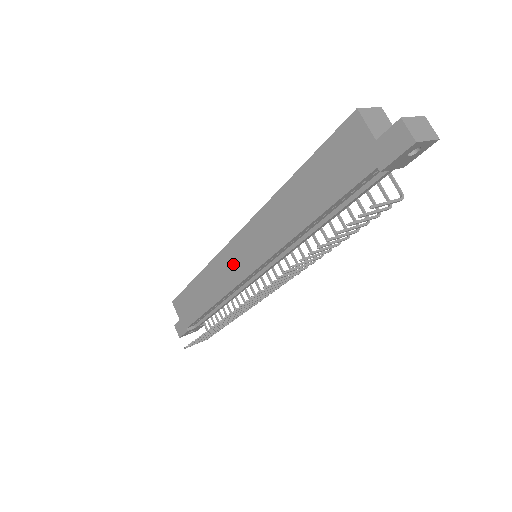
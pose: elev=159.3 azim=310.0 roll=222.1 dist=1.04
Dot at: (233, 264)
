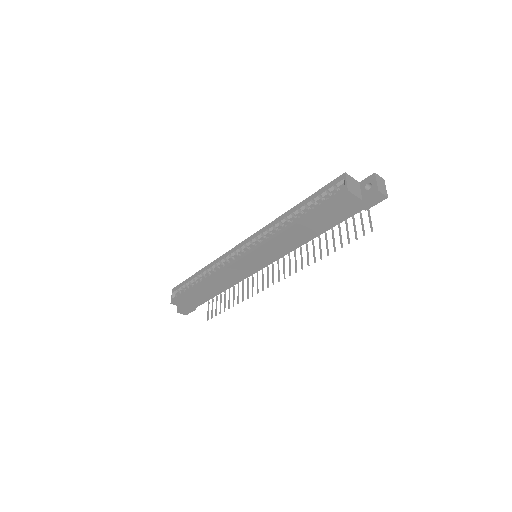
Dot at: (243, 269)
